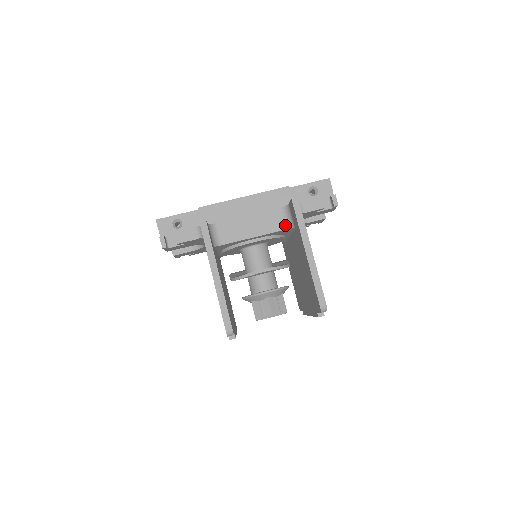
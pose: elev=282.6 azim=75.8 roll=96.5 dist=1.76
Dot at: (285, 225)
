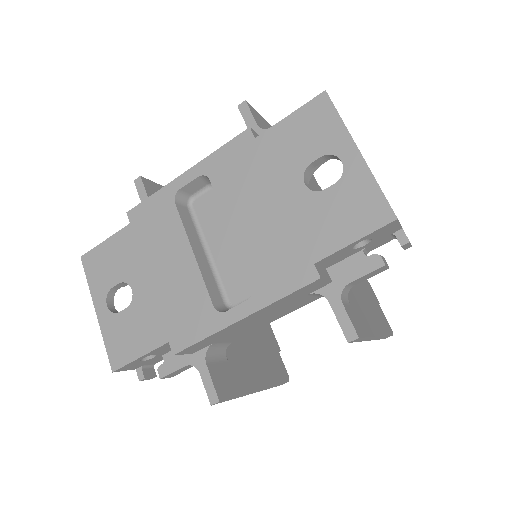
Dot at: (320, 297)
